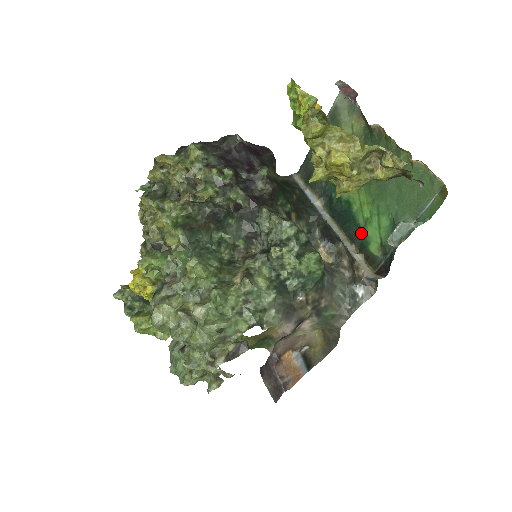
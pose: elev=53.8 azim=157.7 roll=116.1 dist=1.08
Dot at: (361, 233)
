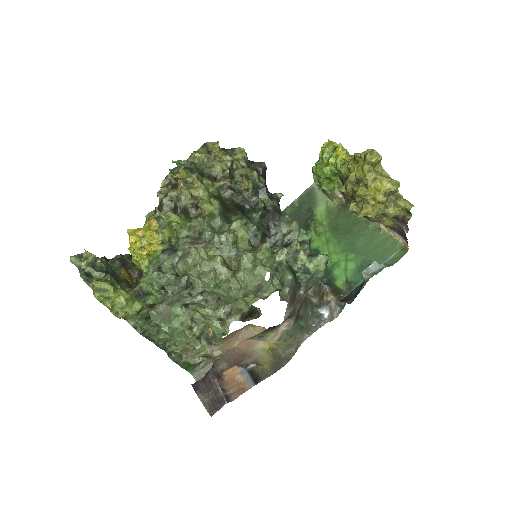
Dot at: (328, 272)
